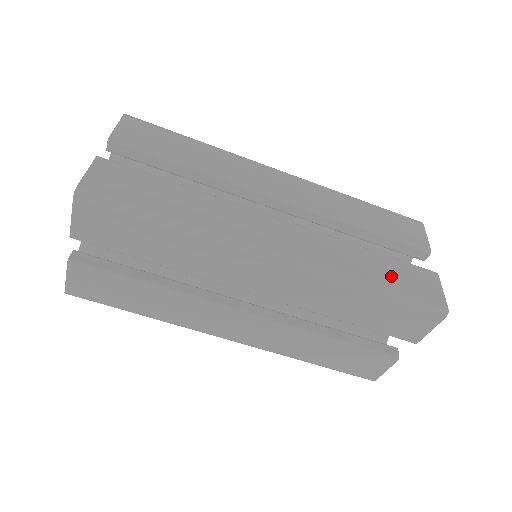
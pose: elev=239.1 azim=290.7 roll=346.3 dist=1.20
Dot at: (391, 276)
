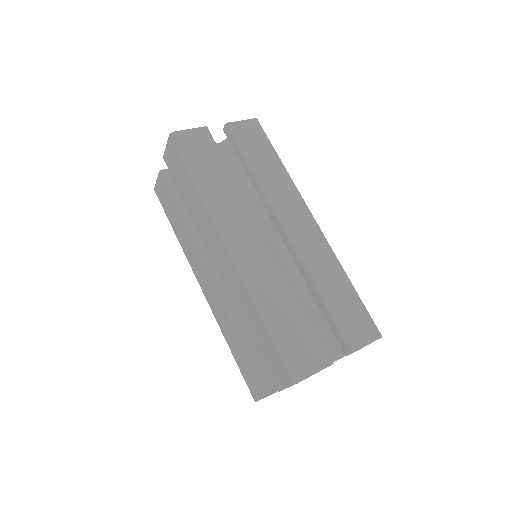
Dot at: (290, 327)
